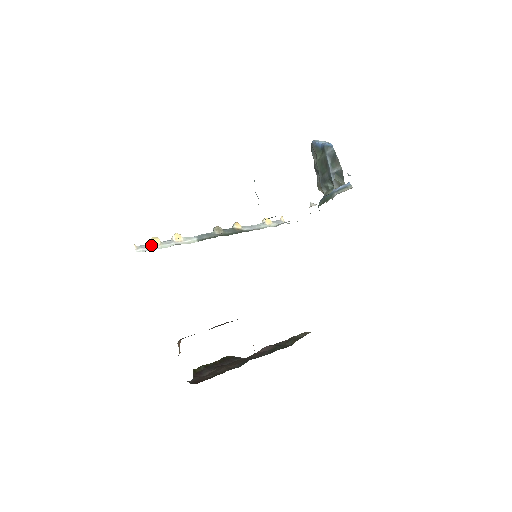
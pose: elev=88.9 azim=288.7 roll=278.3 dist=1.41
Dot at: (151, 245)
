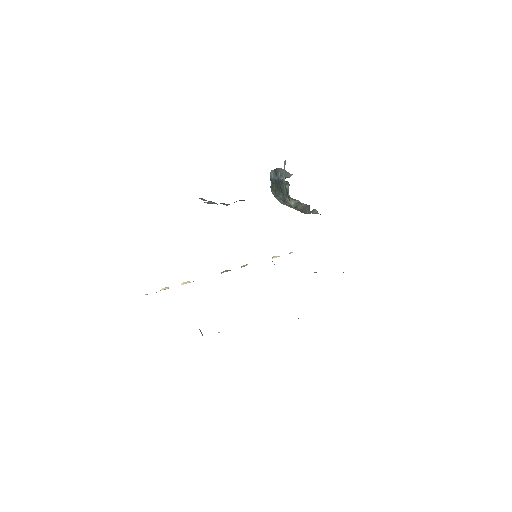
Dot at: occluded
